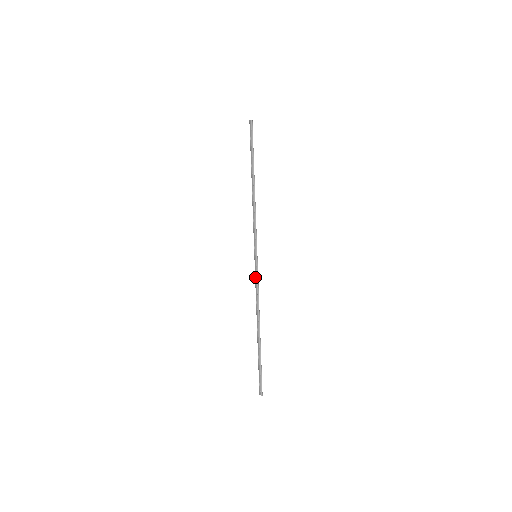
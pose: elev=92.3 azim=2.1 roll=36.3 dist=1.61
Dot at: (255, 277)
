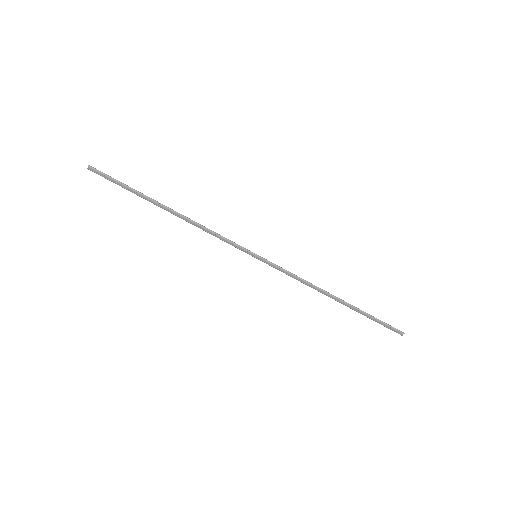
Dot at: occluded
